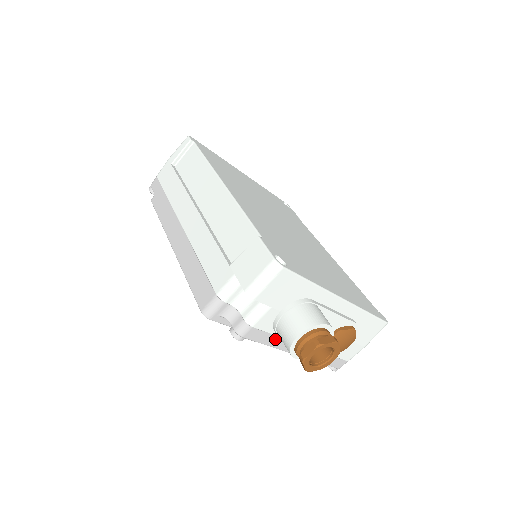
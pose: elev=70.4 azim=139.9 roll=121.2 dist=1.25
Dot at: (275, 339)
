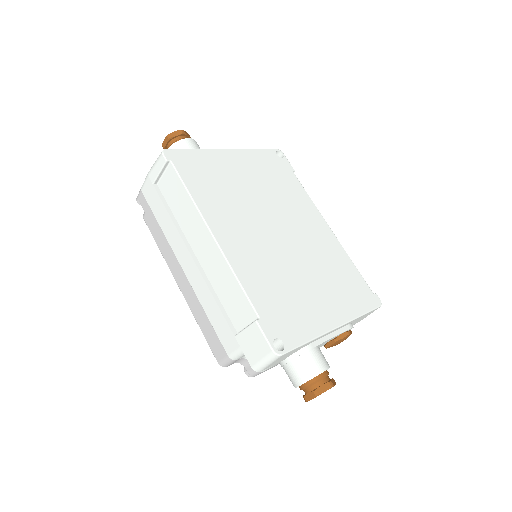
Dot at: occluded
